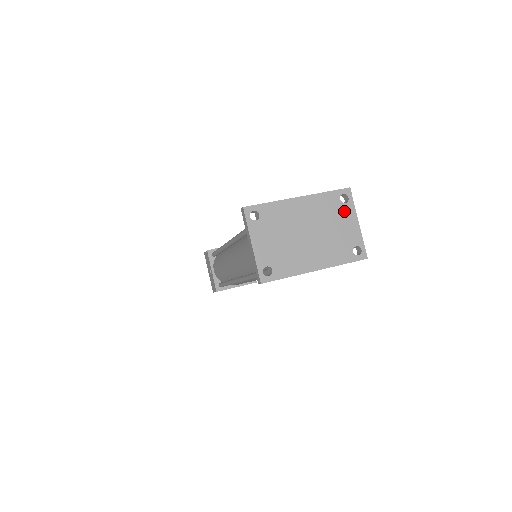
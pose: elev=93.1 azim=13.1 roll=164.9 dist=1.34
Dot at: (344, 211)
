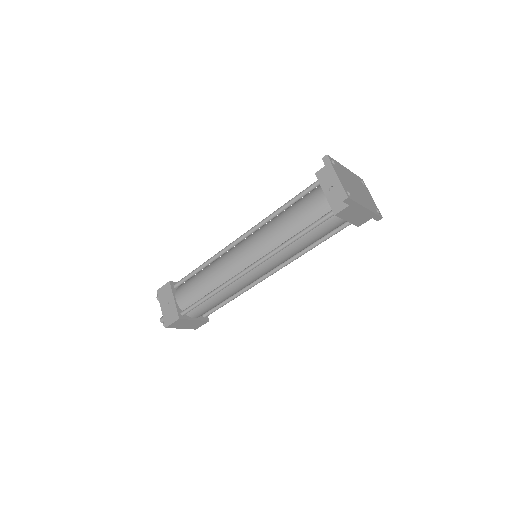
Dot at: (365, 188)
